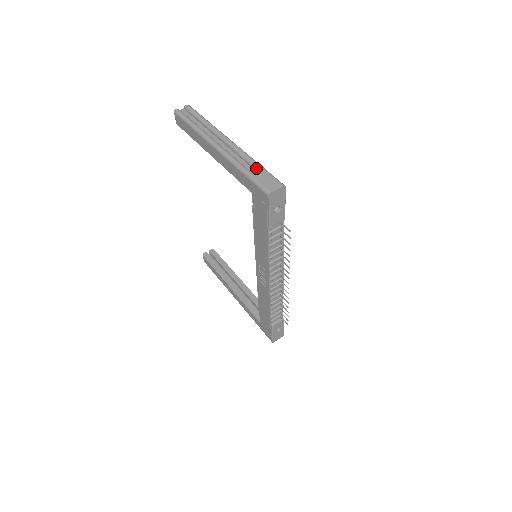
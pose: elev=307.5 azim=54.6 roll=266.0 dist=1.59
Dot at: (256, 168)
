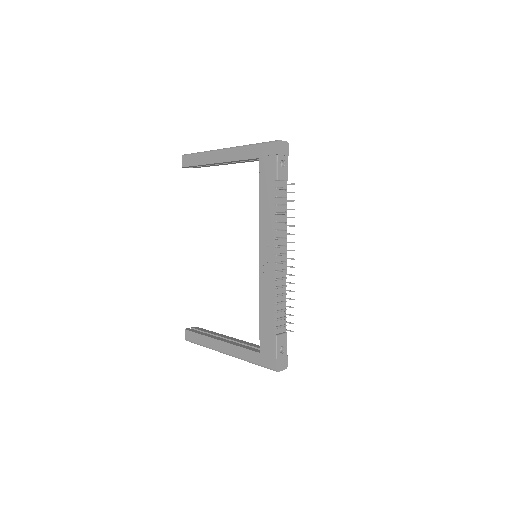
Dot at: occluded
